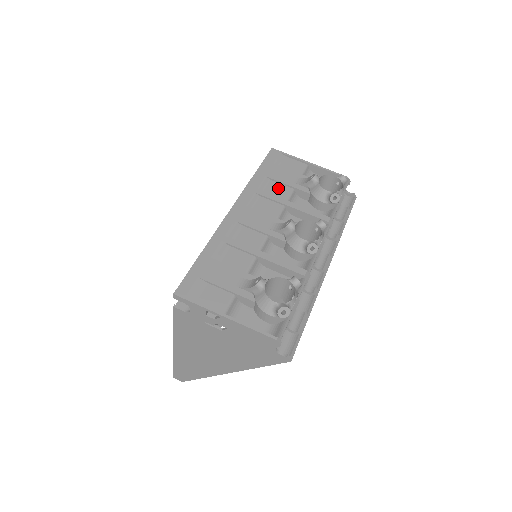
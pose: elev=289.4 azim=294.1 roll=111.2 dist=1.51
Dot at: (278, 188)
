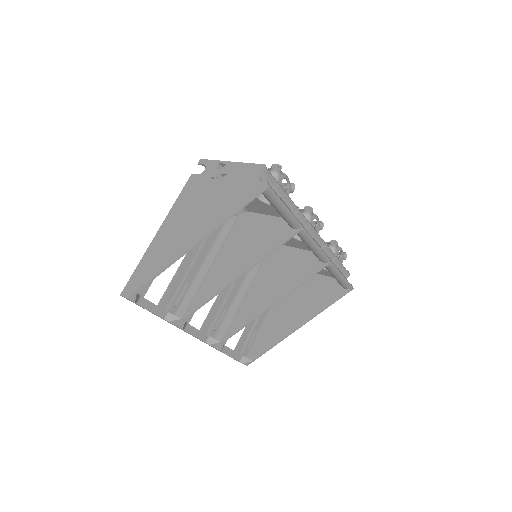
Dot at: occluded
